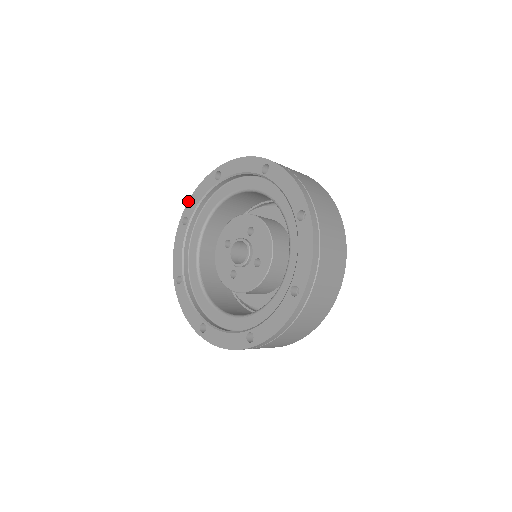
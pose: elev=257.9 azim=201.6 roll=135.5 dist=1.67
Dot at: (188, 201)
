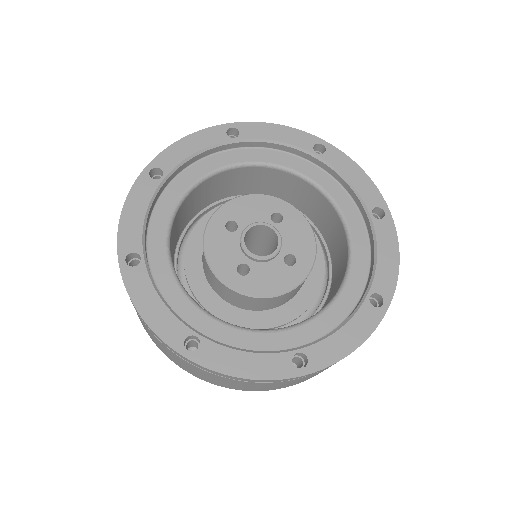
Dot at: (166, 148)
